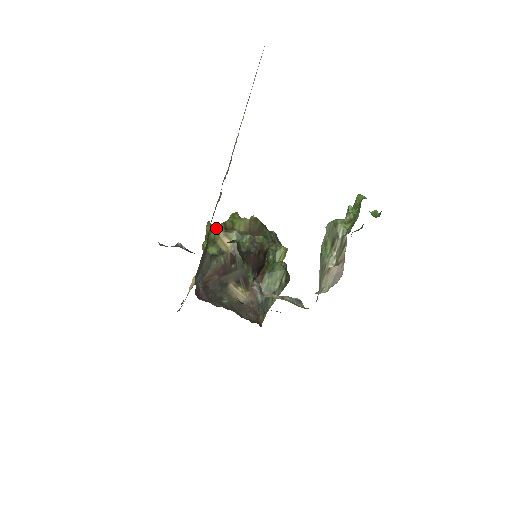
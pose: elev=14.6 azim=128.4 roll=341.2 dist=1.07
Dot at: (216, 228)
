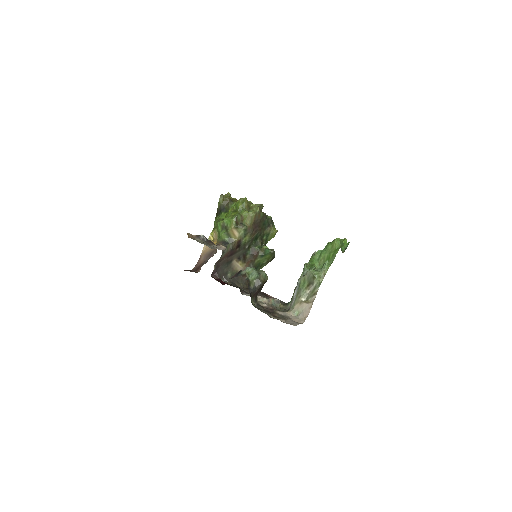
Dot at: (227, 202)
